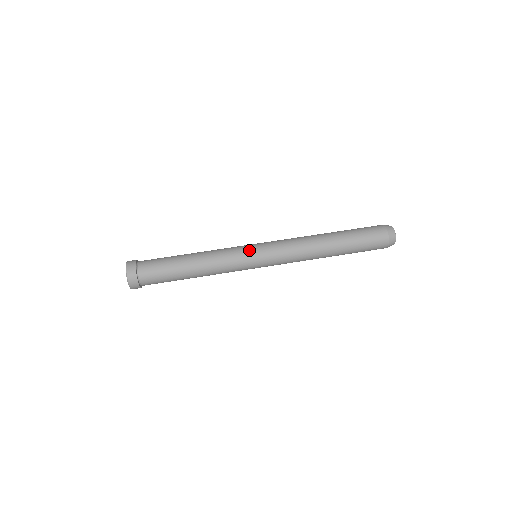
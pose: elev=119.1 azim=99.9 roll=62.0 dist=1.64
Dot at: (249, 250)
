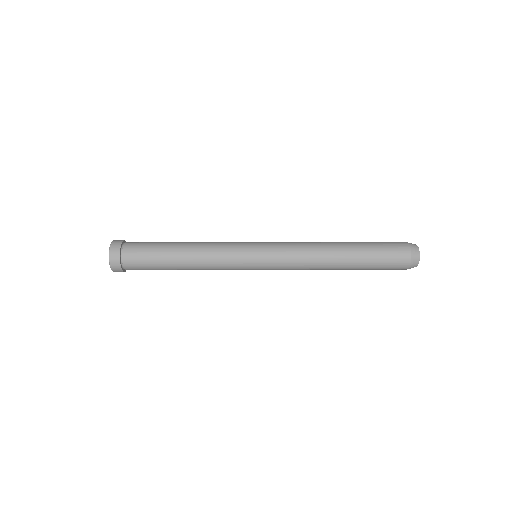
Dot at: (248, 242)
